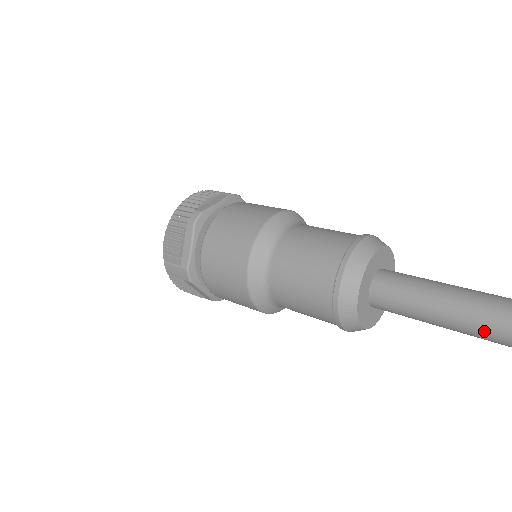
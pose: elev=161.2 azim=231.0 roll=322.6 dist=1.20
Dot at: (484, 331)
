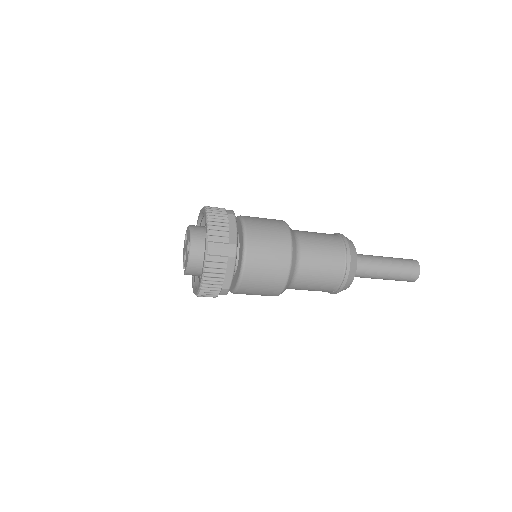
Dot at: (405, 269)
